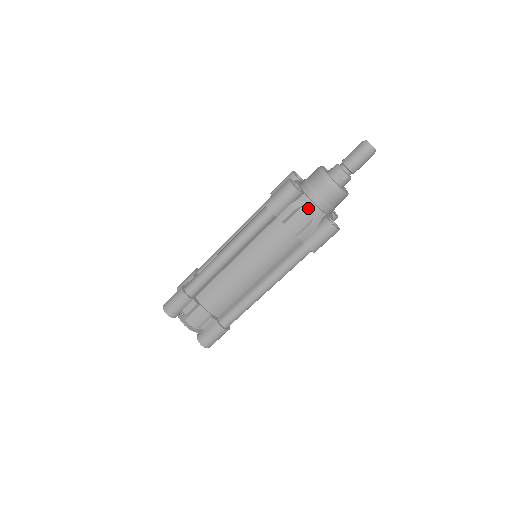
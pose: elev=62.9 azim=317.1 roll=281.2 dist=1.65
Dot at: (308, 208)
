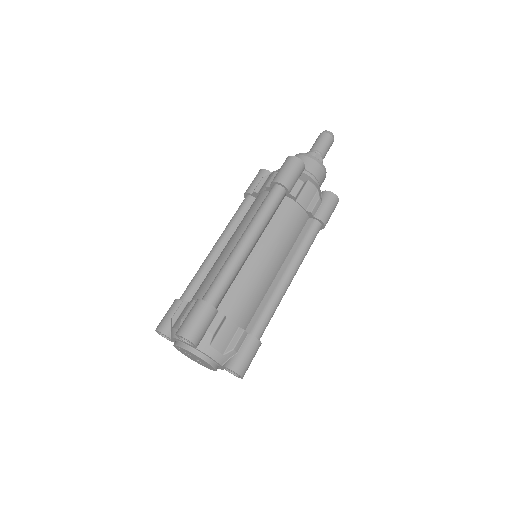
Dot at: (312, 182)
